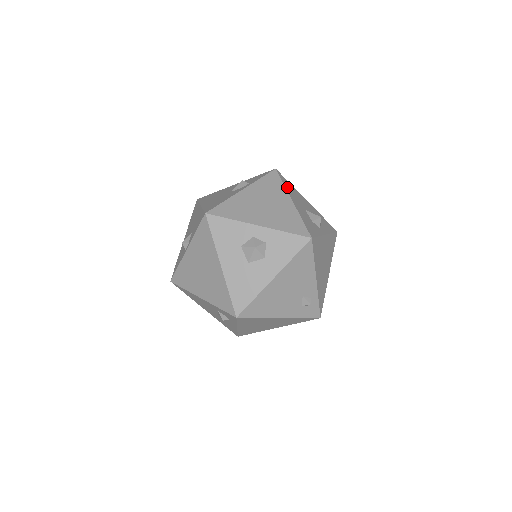
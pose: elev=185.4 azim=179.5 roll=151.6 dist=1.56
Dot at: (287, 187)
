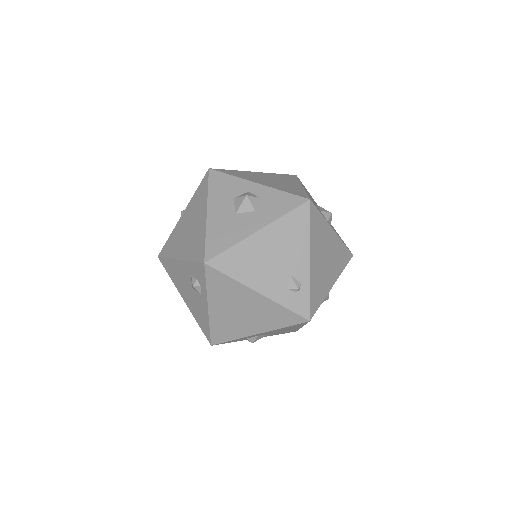
Dot at: (302, 184)
